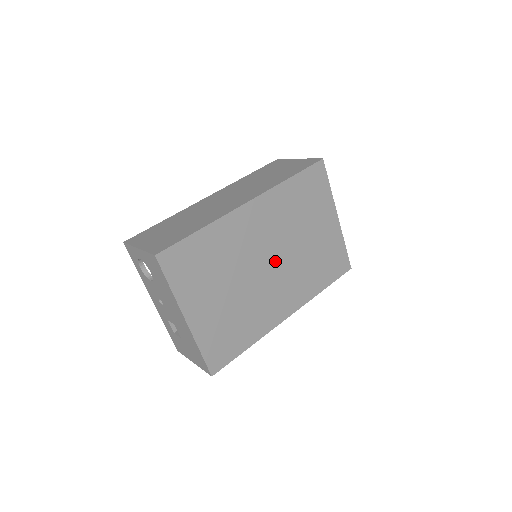
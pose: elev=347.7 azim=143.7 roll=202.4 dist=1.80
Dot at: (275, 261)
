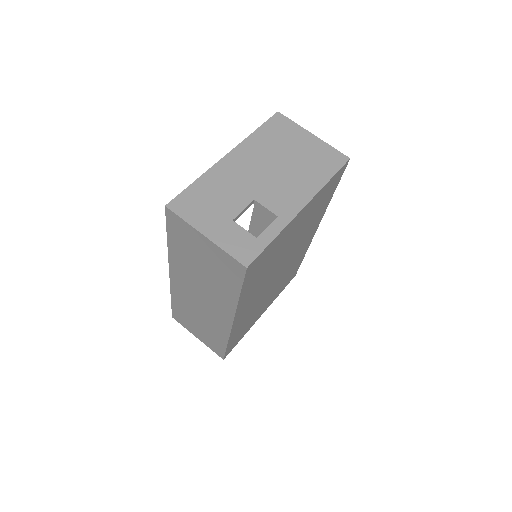
Dot at: (280, 268)
